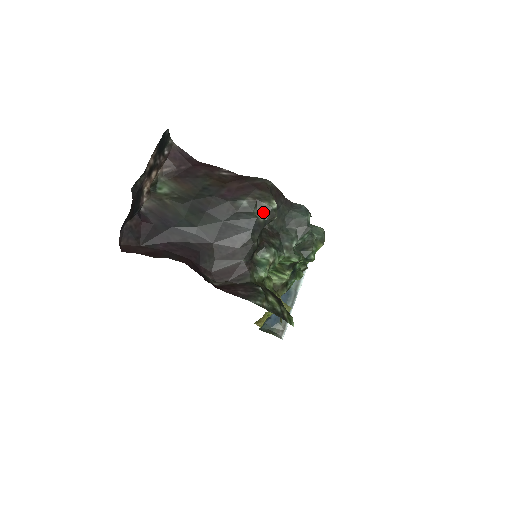
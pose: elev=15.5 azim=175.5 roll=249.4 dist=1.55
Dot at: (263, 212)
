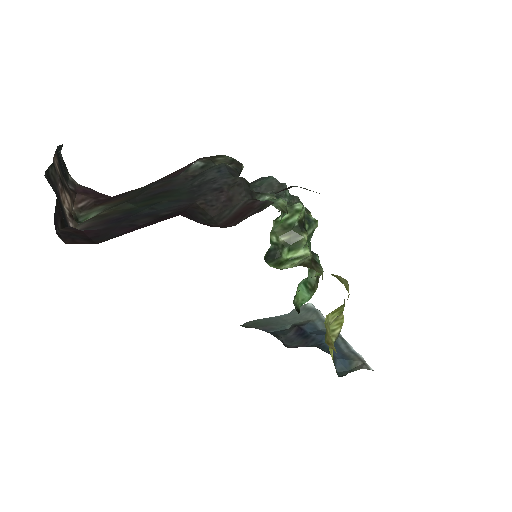
Dot at: occluded
